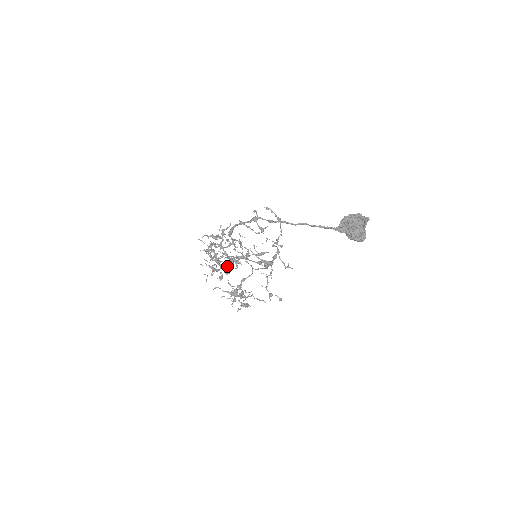
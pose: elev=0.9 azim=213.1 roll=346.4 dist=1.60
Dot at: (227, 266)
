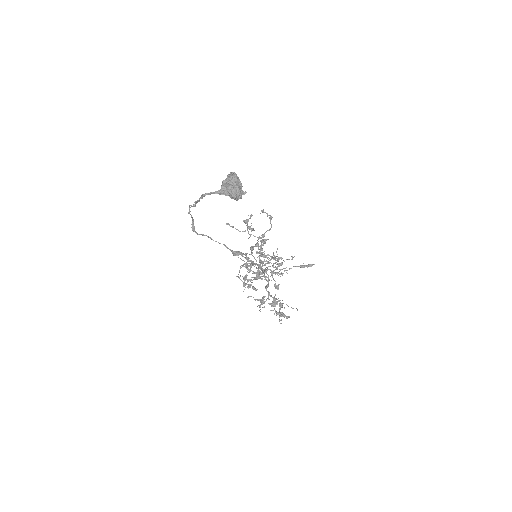
Dot at: (259, 276)
